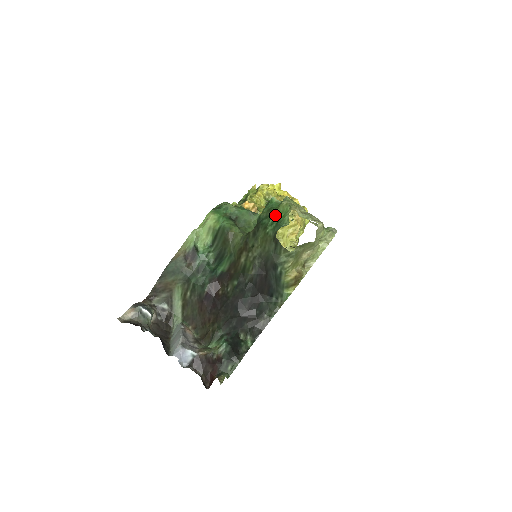
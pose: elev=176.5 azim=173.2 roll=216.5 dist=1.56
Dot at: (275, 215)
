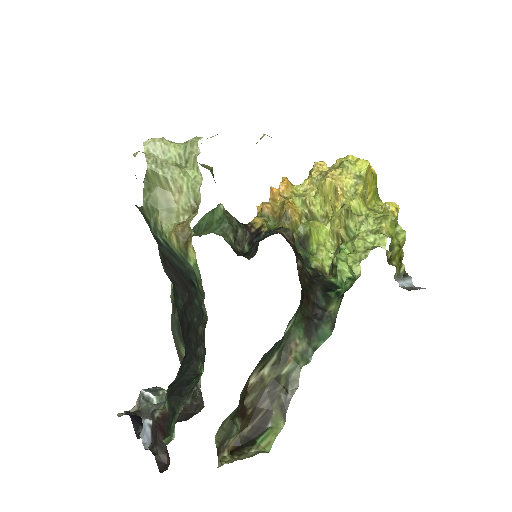
Dot at: occluded
